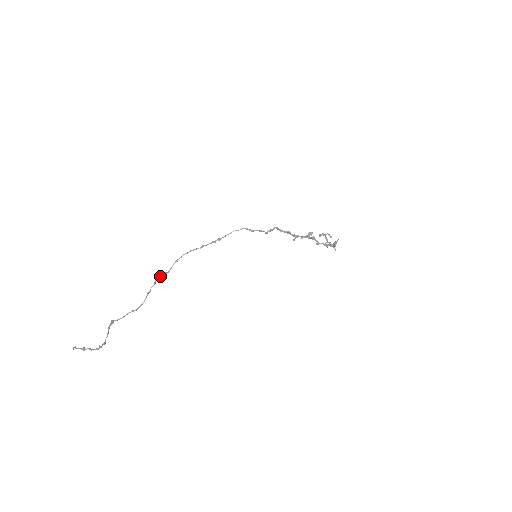
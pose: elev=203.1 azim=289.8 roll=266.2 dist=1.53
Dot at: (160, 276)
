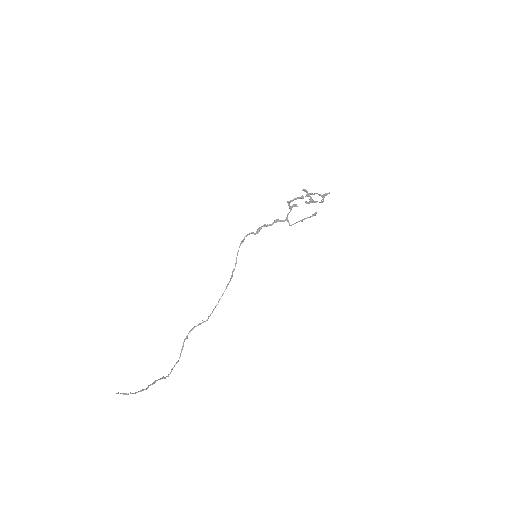
Dot at: (198, 325)
